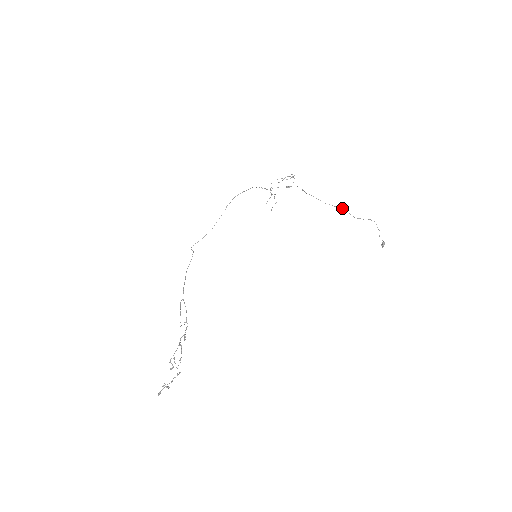
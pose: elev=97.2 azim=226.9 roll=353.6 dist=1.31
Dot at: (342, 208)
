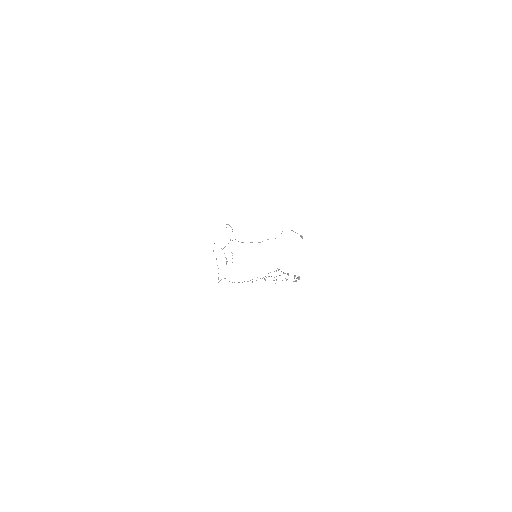
Dot at: occluded
